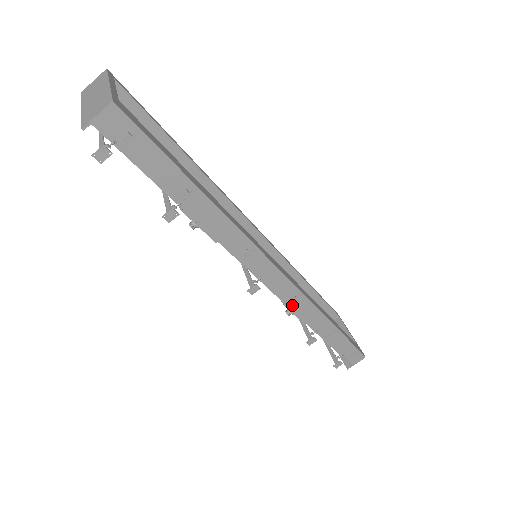
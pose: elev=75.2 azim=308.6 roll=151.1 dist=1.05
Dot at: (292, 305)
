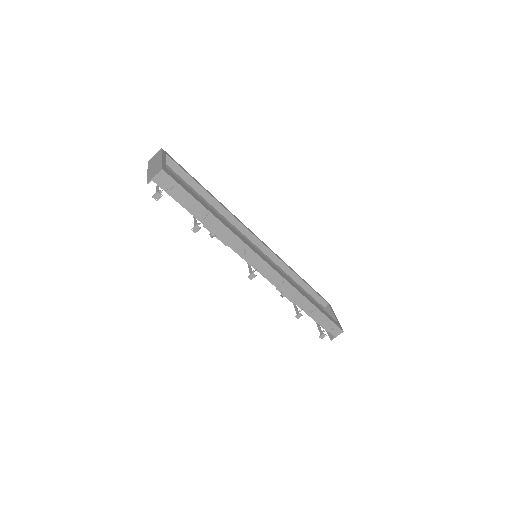
Dot at: (280, 288)
